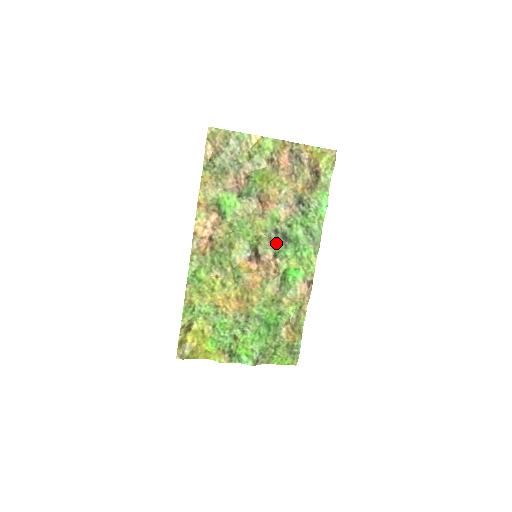
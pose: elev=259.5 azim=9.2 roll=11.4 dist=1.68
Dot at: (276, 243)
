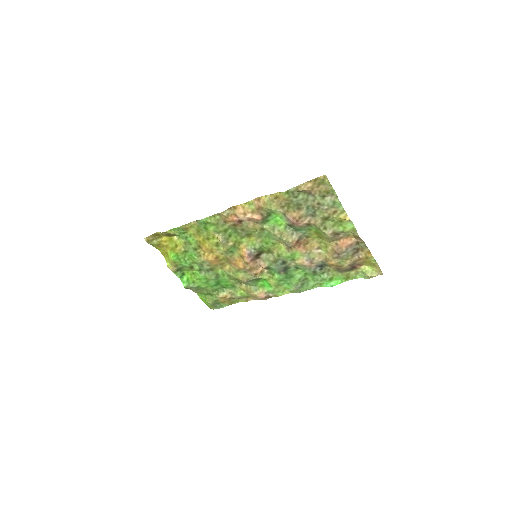
Dot at: (276, 266)
